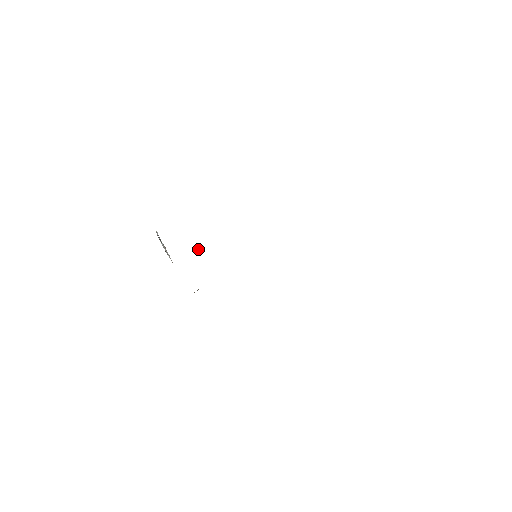
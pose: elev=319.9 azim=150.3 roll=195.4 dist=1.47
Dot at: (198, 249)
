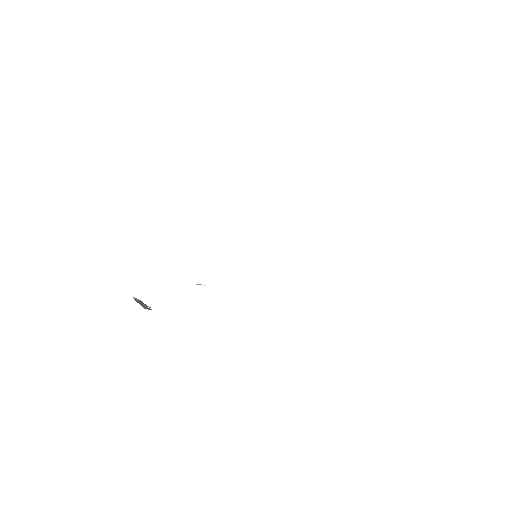
Dot at: (199, 284)
